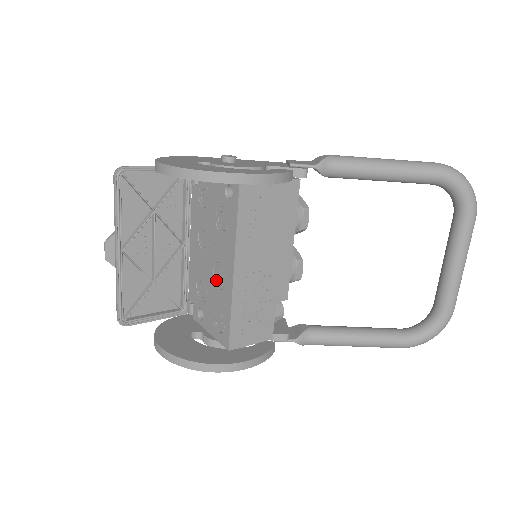
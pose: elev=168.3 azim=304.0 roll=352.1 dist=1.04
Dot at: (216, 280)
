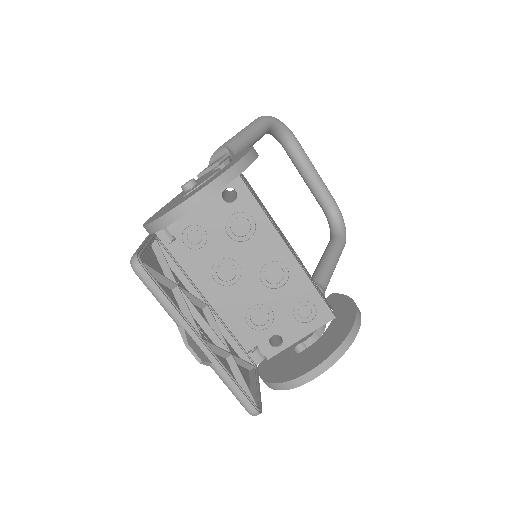
Dot at: (272, 285)
